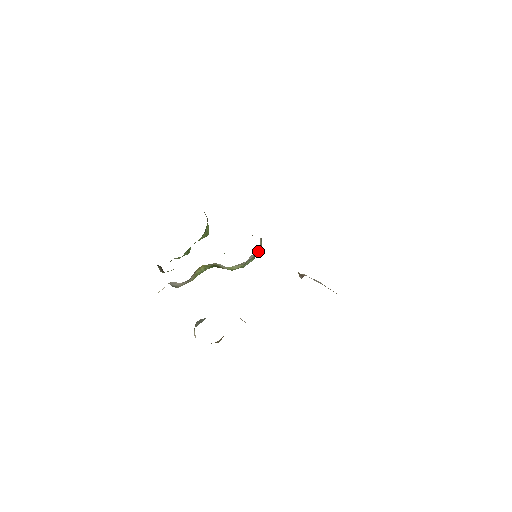
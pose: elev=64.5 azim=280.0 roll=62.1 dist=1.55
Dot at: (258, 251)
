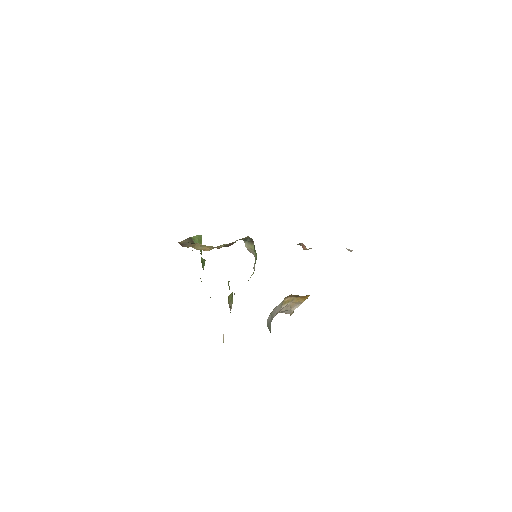
Dot at: (253, 250)
